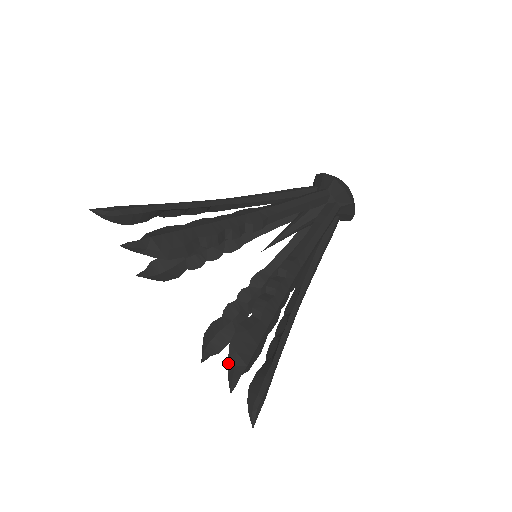
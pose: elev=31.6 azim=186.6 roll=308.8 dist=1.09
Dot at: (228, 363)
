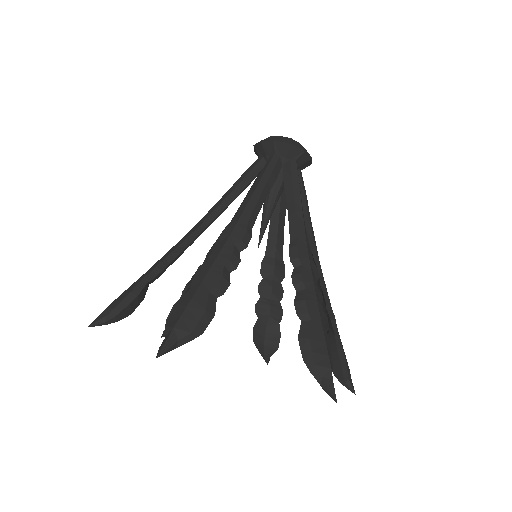
Dot at: (344, 379)
